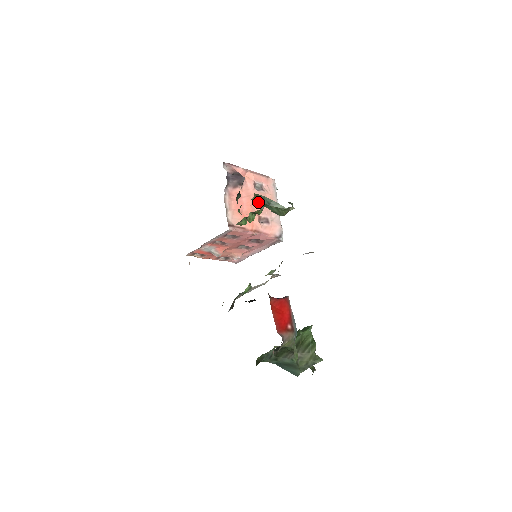
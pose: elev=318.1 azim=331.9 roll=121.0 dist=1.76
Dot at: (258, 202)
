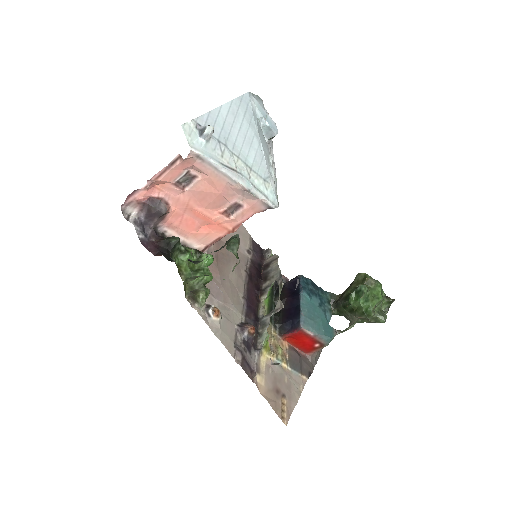
Dot at: occluded
